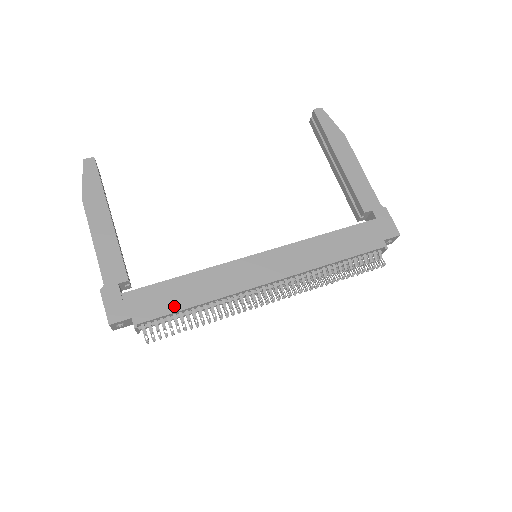
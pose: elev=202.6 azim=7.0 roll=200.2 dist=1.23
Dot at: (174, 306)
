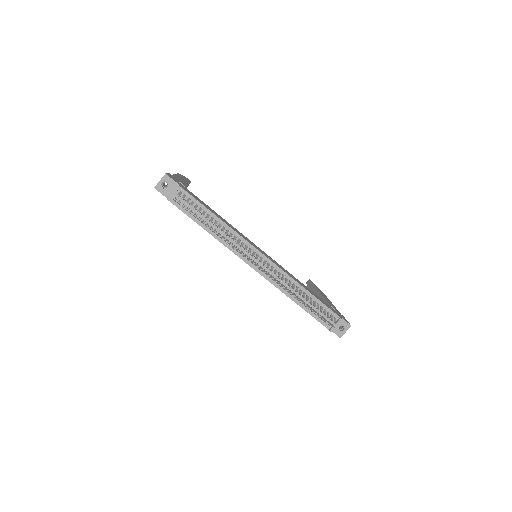
Dot at: (205, 206)
